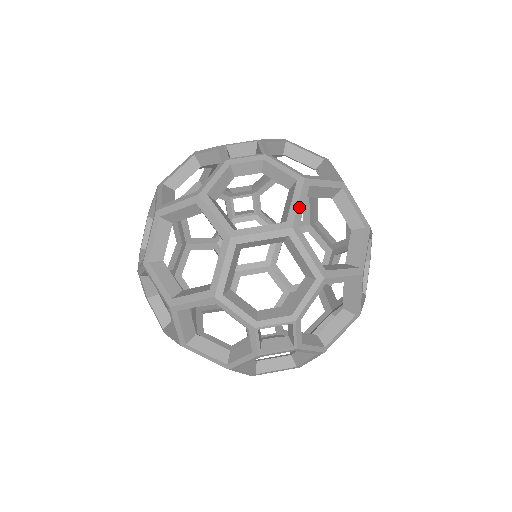
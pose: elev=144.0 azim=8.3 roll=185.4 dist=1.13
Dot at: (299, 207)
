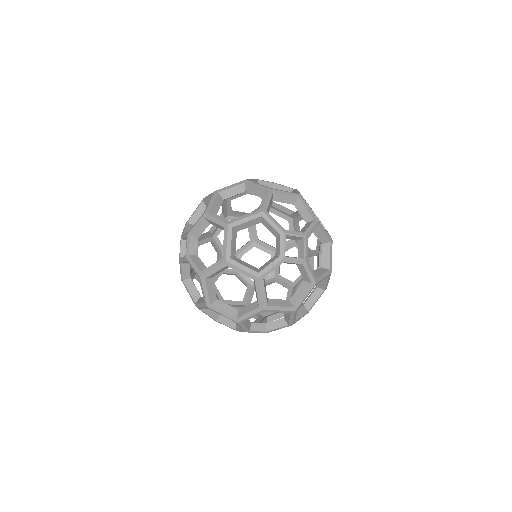
Dot at: occluded
